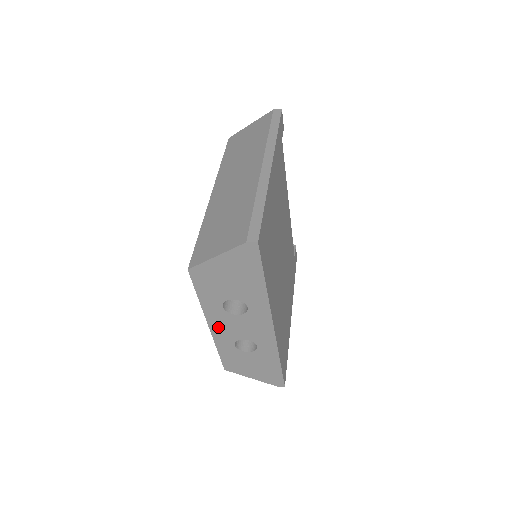
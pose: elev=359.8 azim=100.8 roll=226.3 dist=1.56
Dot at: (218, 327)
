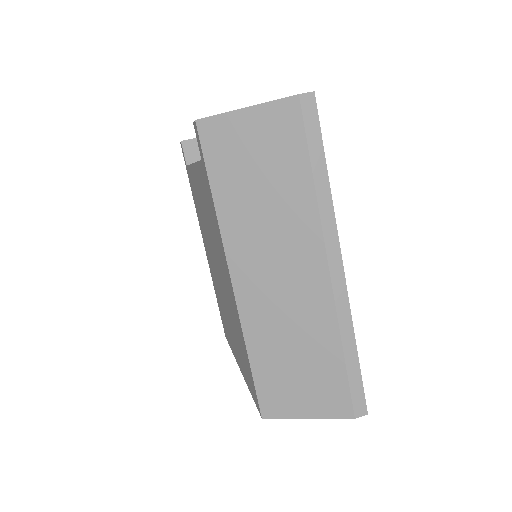
Dot at: occluded
